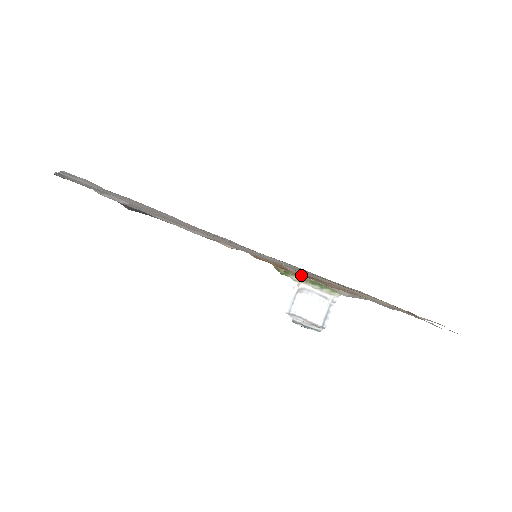
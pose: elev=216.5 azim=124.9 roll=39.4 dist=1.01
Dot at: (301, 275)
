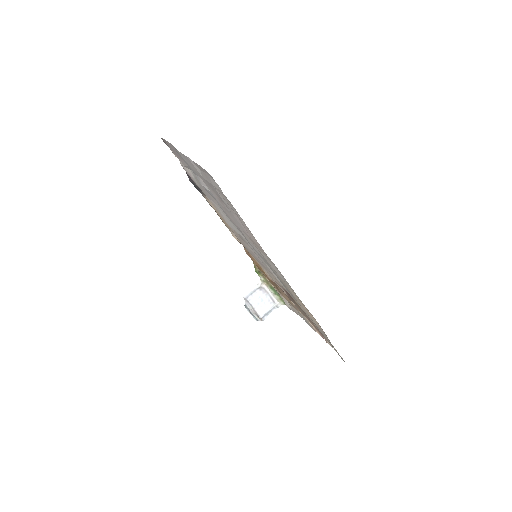
Dot at: (268, 279)
